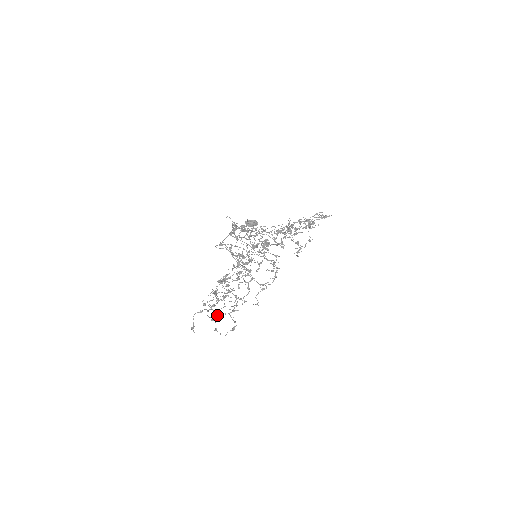
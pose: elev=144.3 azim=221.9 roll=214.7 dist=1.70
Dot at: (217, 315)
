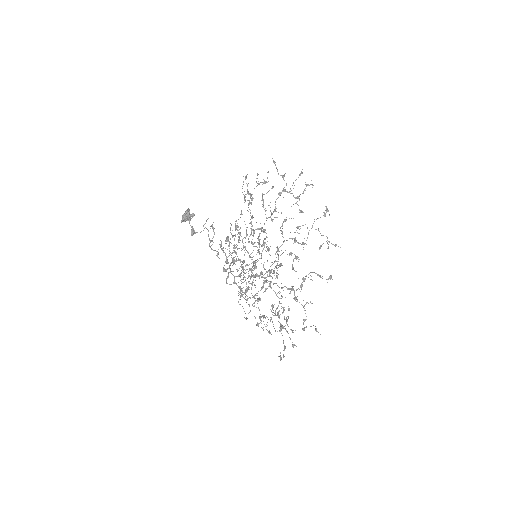
Dot at: (255, 318)
